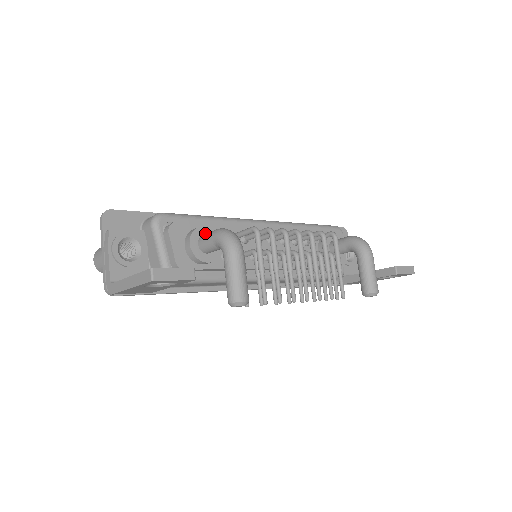
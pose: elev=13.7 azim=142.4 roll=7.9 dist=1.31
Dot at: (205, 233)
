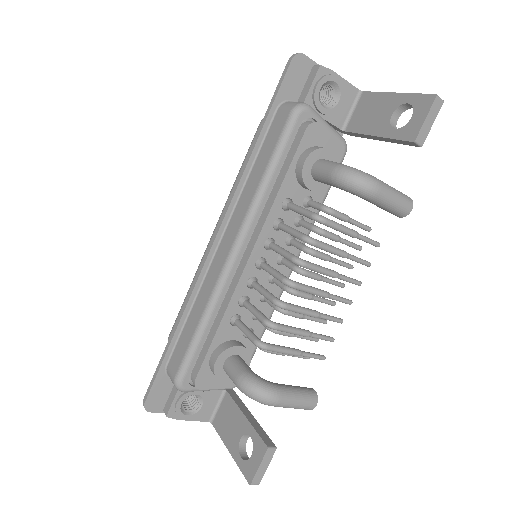
Dot at: (222, 363)
